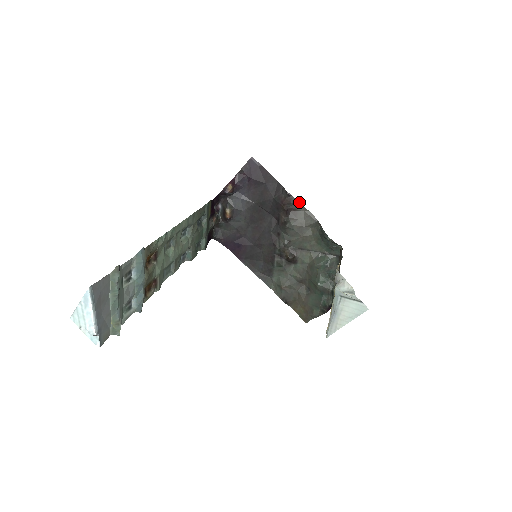
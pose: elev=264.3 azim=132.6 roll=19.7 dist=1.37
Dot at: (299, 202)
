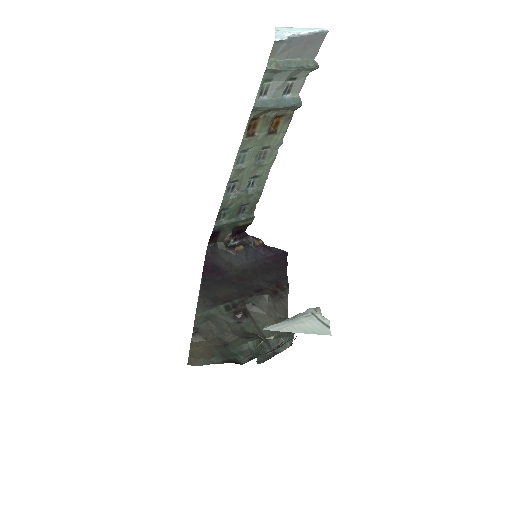
Dot at: occluded
